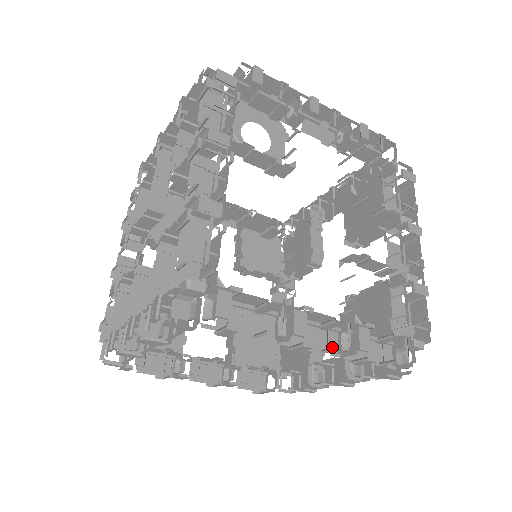
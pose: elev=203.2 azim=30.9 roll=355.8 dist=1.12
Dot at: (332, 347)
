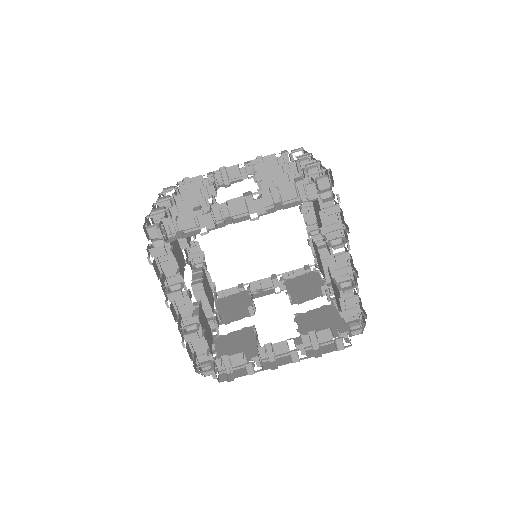
Dot at: occluded
